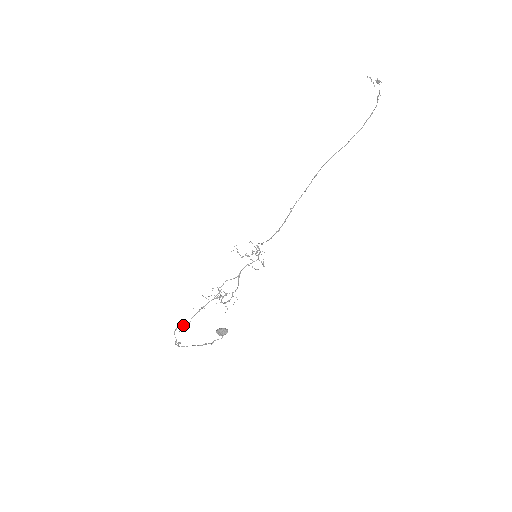
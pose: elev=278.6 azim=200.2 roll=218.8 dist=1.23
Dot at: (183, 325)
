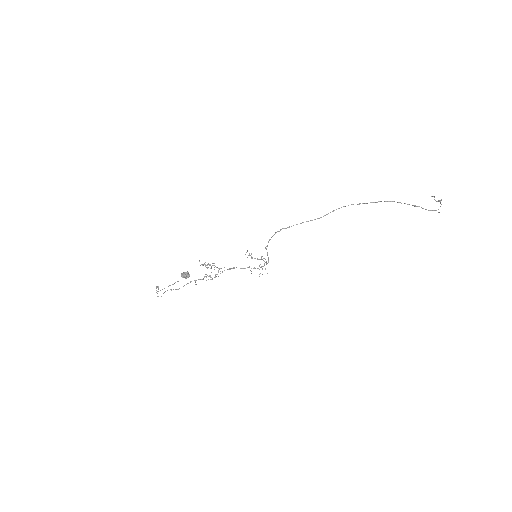
Dot at: occluded
